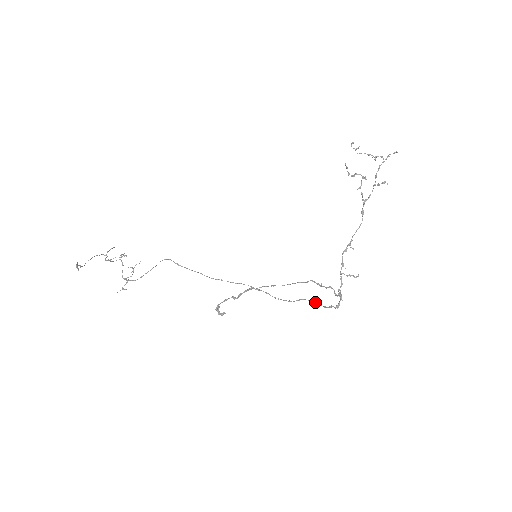
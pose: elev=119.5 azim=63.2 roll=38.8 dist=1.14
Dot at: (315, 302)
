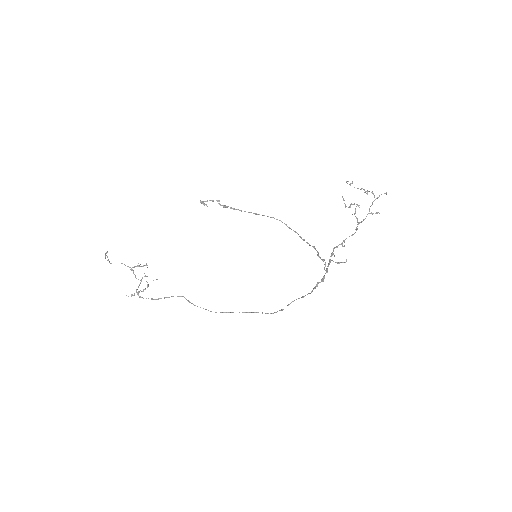
Dot at: occluded
